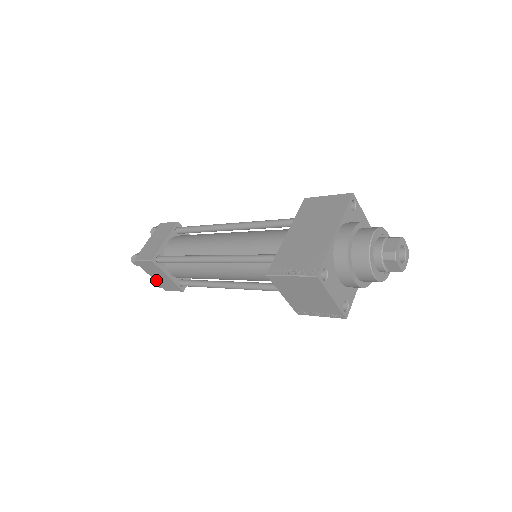
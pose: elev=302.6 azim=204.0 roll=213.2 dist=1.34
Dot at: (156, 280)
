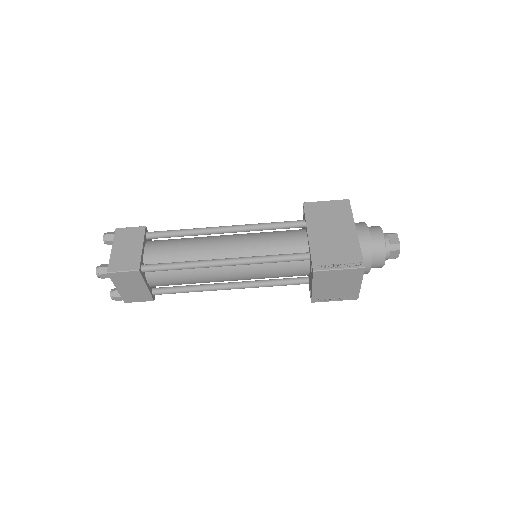
Dot at: (121, 292)
